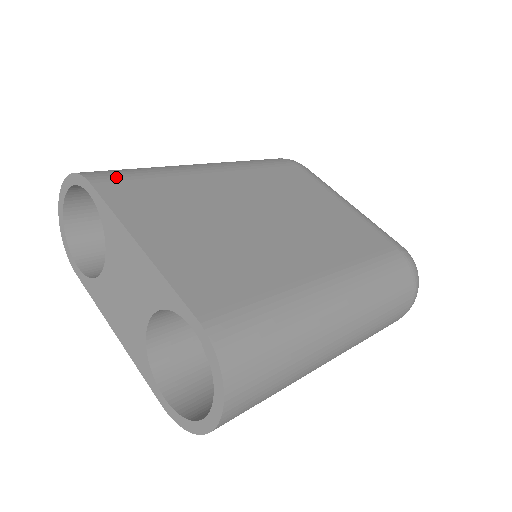
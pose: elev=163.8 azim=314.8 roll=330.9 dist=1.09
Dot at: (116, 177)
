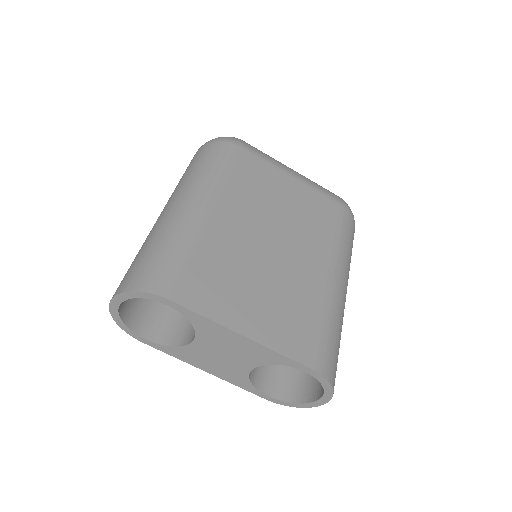
Dot at: (176, 278)
